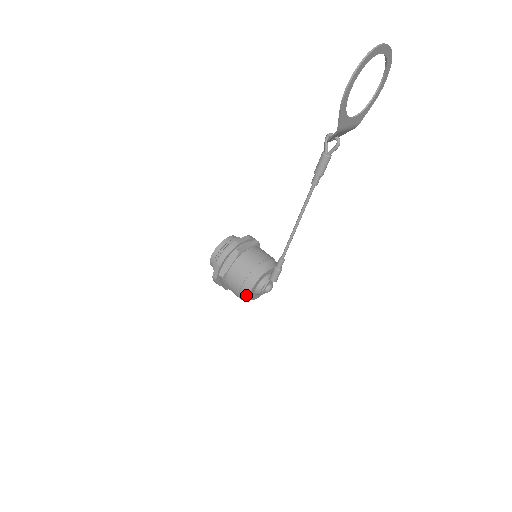
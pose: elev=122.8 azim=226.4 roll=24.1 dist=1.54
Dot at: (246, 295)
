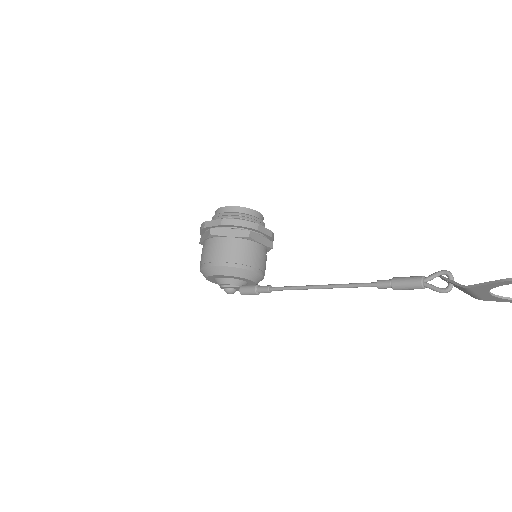
Dot at: (208, 272)
